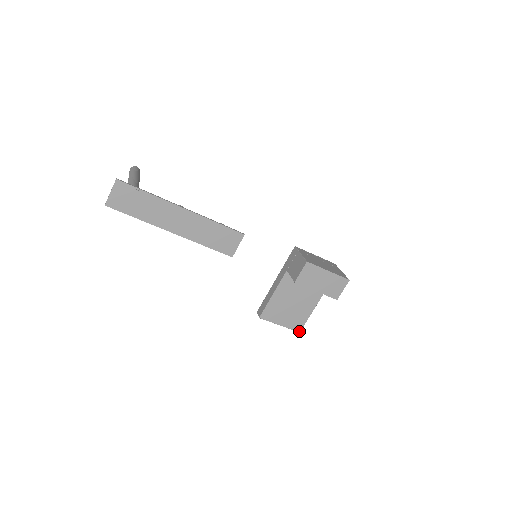
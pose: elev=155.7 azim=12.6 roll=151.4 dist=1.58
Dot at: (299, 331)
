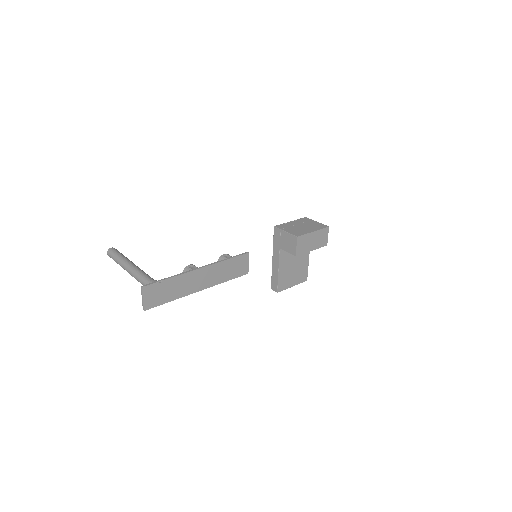
Dot at: (306, 280)
